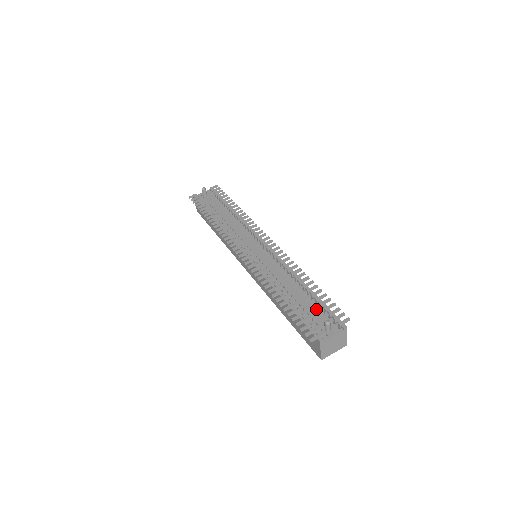
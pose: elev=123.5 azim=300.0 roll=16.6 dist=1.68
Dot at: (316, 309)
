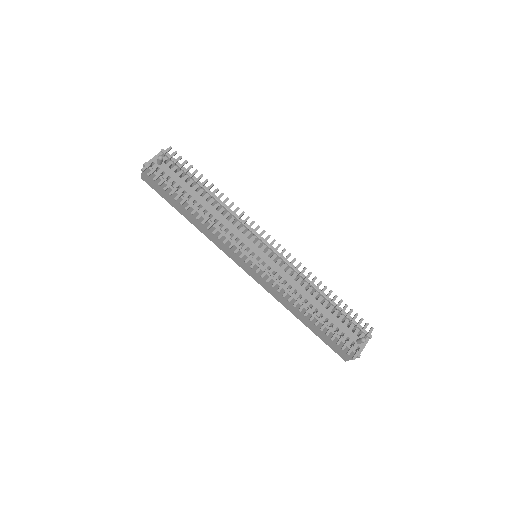
Dot at: (341, 320)
